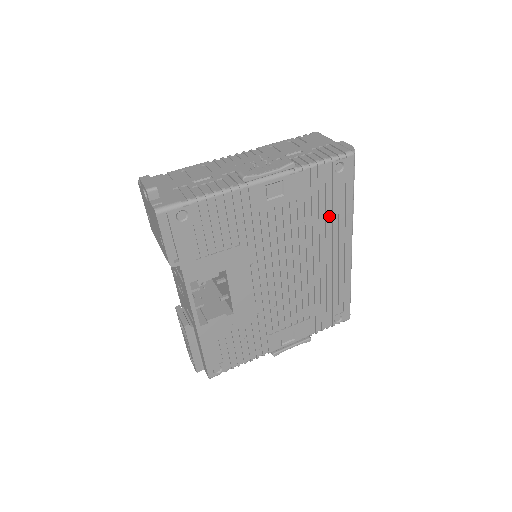
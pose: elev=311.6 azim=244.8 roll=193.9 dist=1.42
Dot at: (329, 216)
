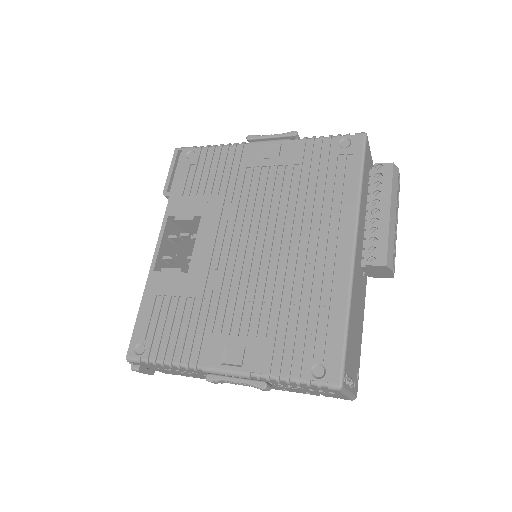
Dot at: (327, 194)
